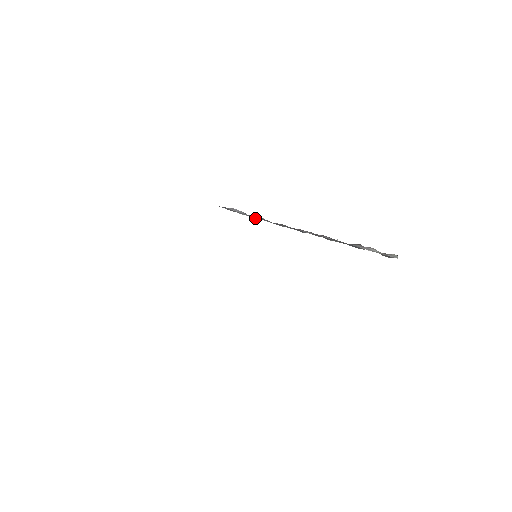
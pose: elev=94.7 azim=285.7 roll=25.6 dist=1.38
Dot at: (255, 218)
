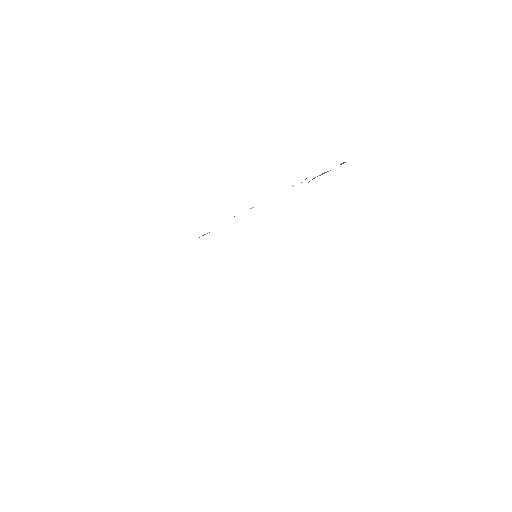
Dot at: occluded
